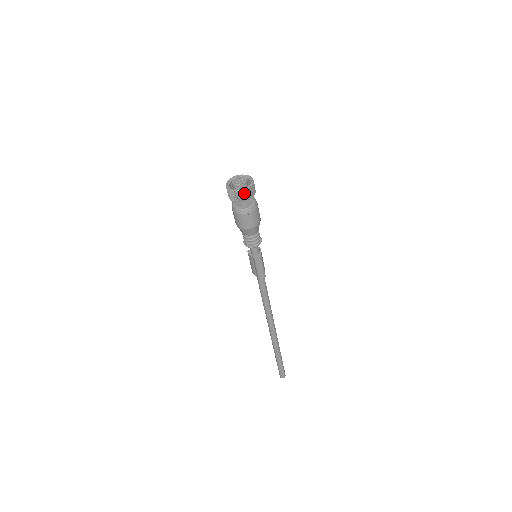
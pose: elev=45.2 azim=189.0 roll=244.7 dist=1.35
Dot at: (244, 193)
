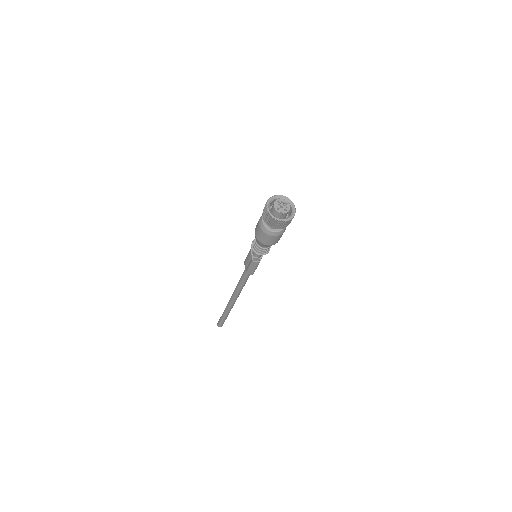
Dot at: (278, 222)
